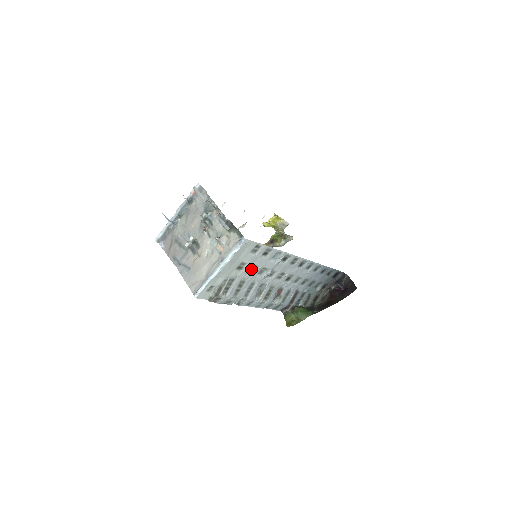
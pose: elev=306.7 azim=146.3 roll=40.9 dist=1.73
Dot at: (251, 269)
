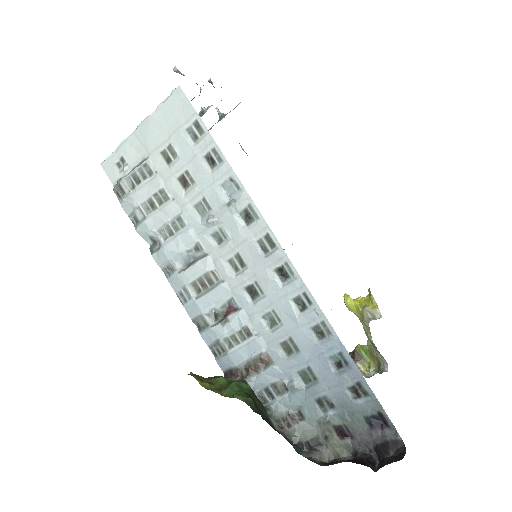
Dot at: (185, 182)
